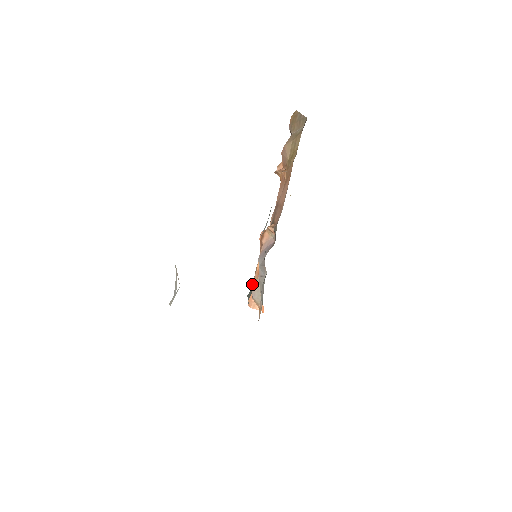
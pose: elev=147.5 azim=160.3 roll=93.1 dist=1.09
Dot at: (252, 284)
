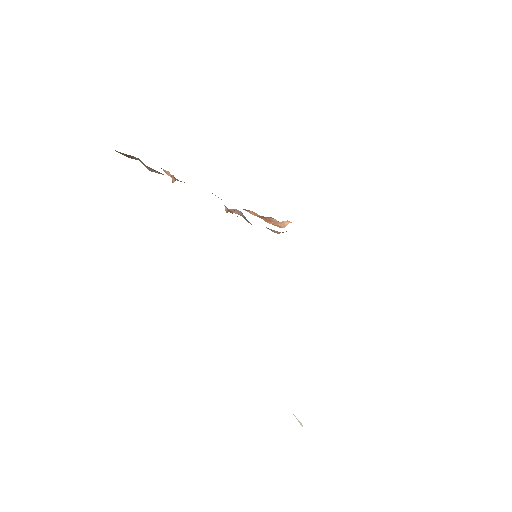
Dot at: (265, 221)
